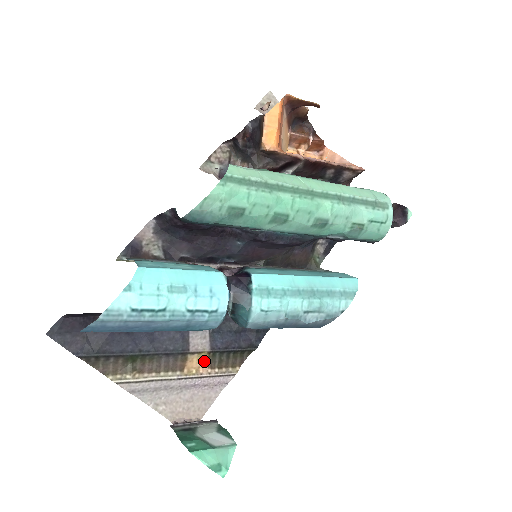
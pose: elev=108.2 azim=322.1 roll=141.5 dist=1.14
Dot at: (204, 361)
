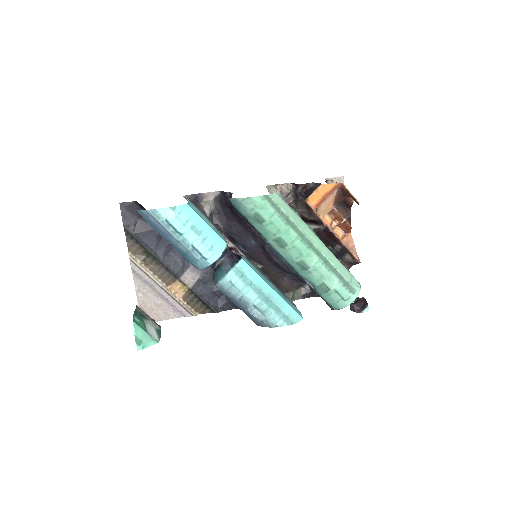
Dot at: (183, 292)
